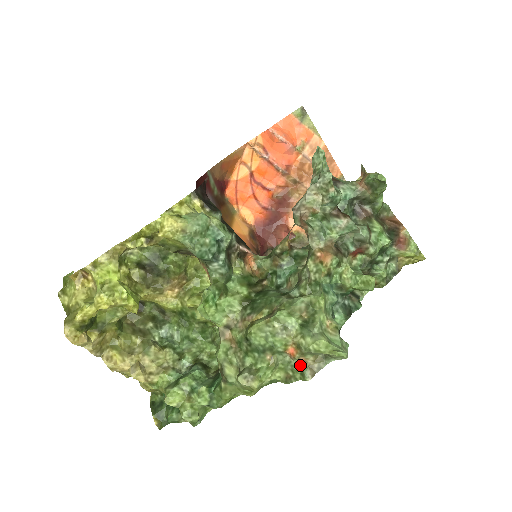
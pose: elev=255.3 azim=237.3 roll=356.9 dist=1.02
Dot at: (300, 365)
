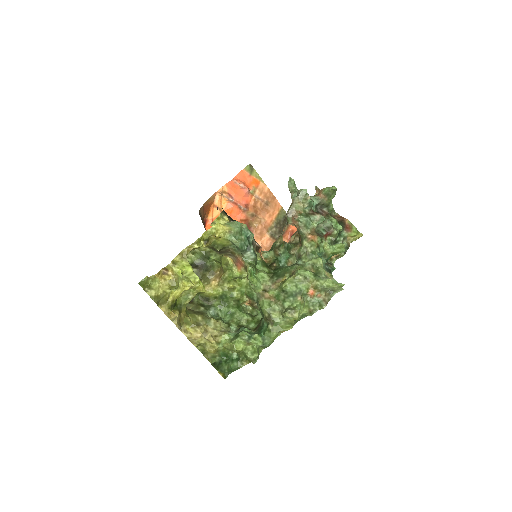
Dot at: (317, 300)
